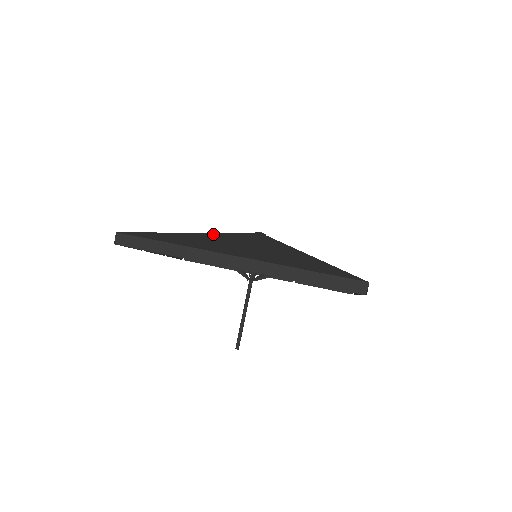
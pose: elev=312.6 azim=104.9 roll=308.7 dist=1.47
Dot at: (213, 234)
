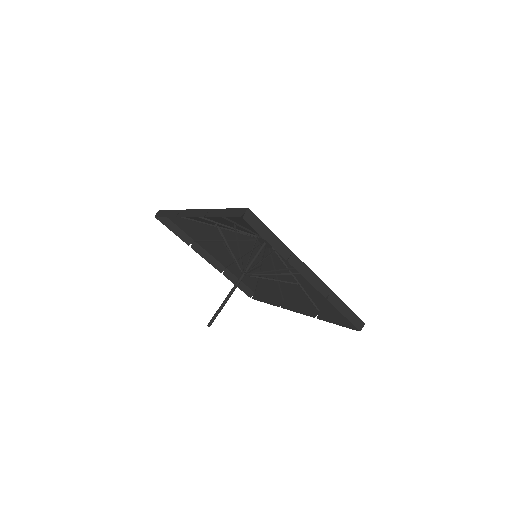
Dot at: (222, 226)
